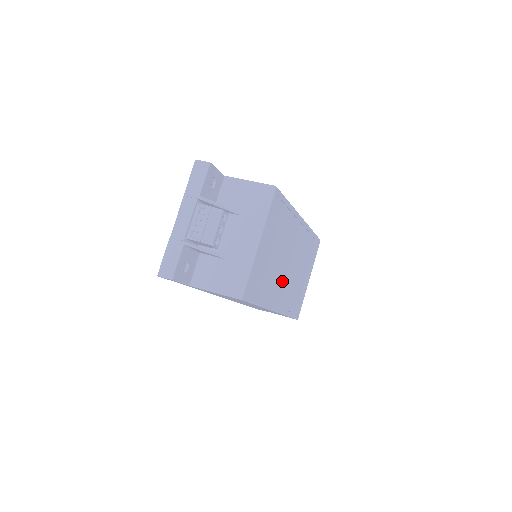
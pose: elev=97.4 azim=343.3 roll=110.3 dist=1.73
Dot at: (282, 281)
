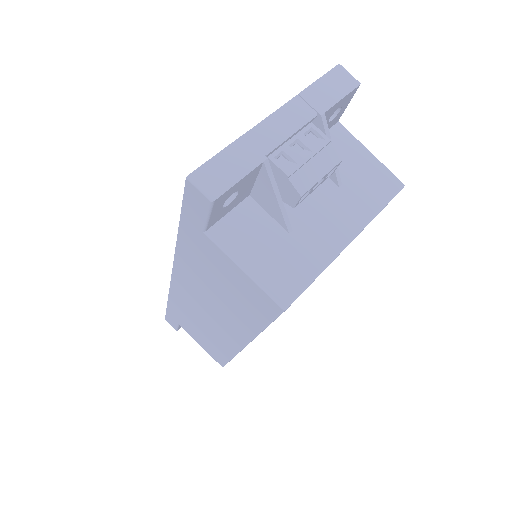
Dot at: occluded
